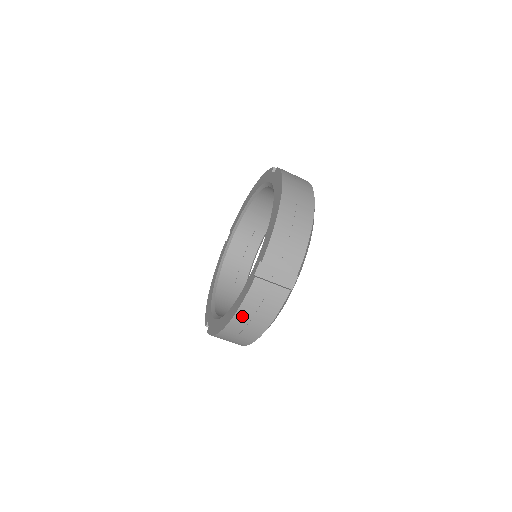
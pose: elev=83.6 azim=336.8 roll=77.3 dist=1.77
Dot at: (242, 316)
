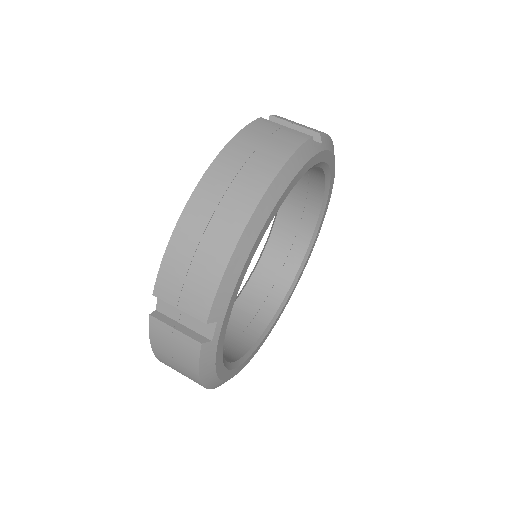
Dot at: (163, 359)
